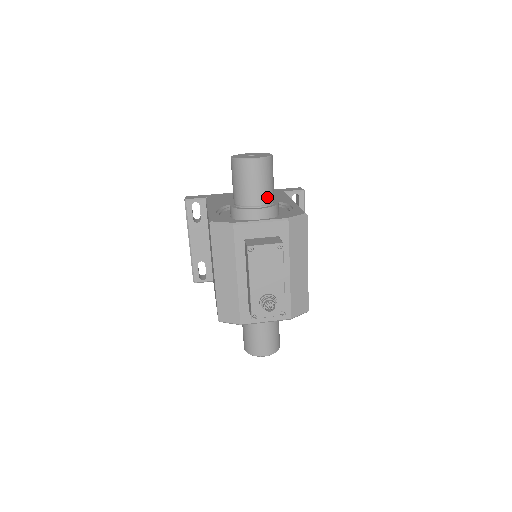
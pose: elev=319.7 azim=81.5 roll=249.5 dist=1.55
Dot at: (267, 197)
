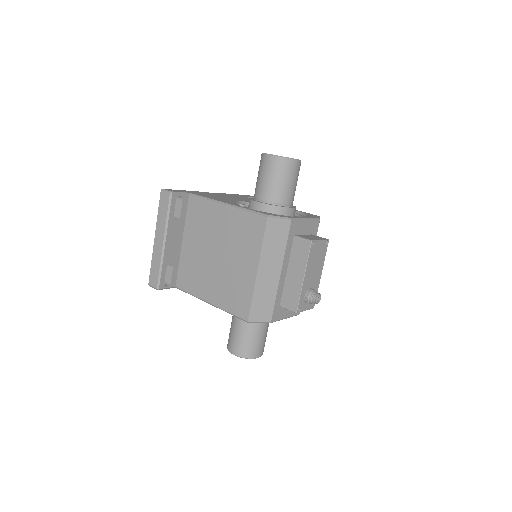
Dot at: occluded
